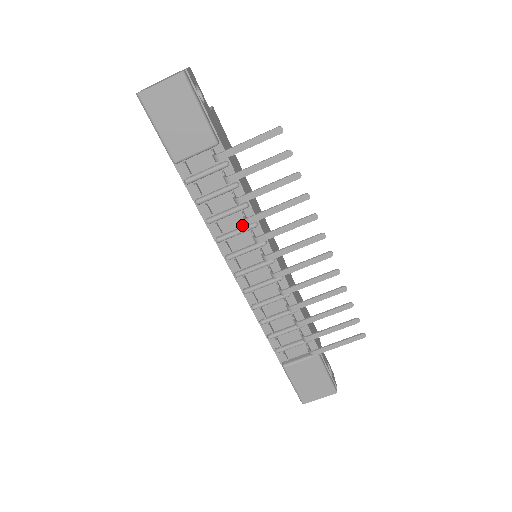
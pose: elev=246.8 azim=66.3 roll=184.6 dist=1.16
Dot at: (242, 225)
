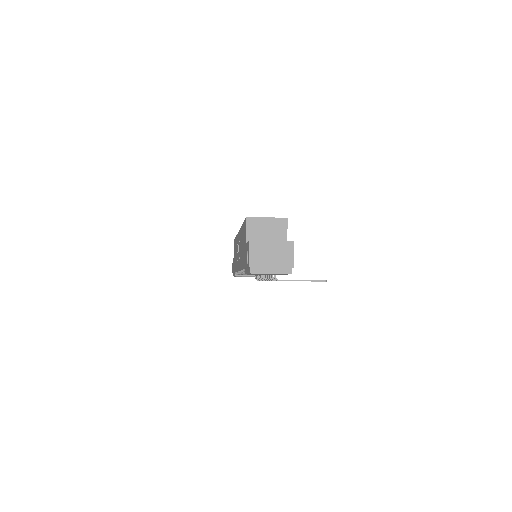
Dot at: occluded
